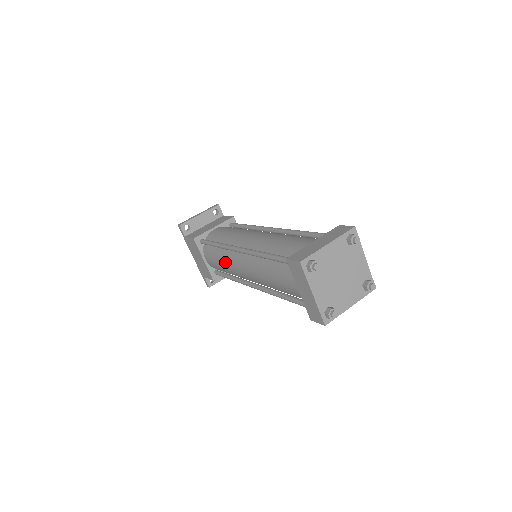
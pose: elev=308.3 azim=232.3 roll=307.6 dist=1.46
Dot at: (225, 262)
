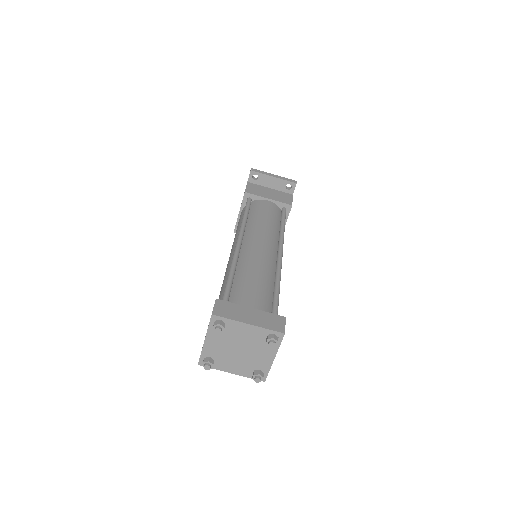
Dot at: (235, 235)
